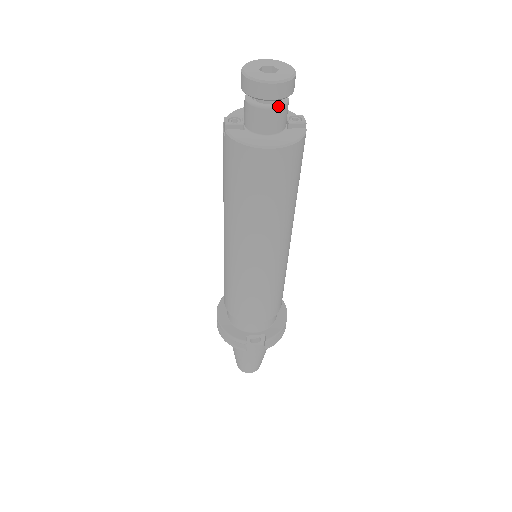
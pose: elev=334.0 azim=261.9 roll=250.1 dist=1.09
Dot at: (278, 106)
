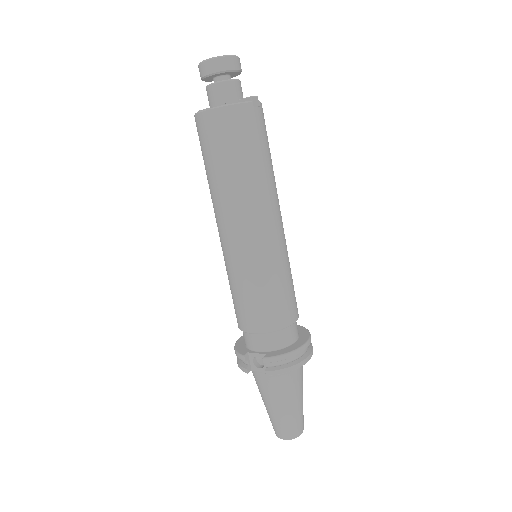
Dot at: (219, 81)
